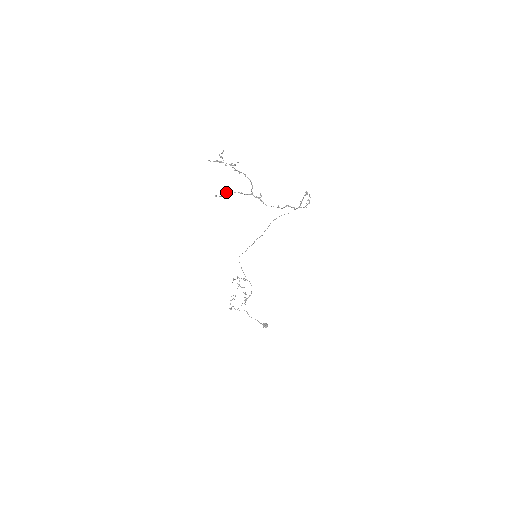
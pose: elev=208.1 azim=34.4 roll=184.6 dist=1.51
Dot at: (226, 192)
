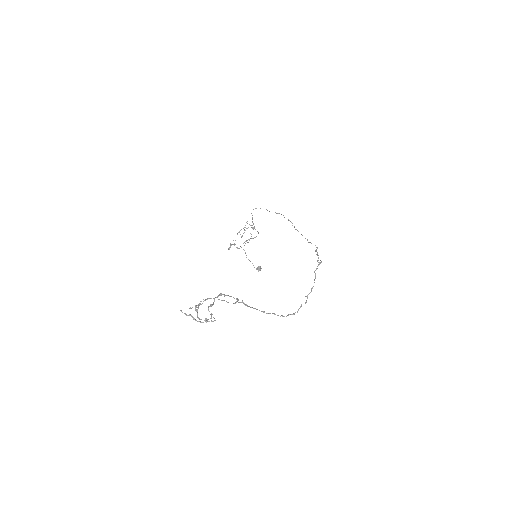
Dot at: (206, 299)
